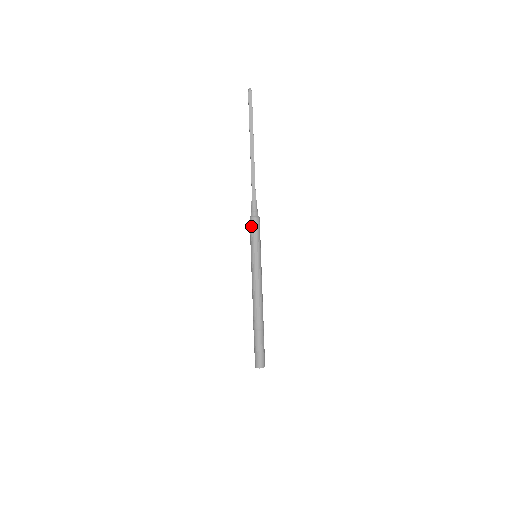
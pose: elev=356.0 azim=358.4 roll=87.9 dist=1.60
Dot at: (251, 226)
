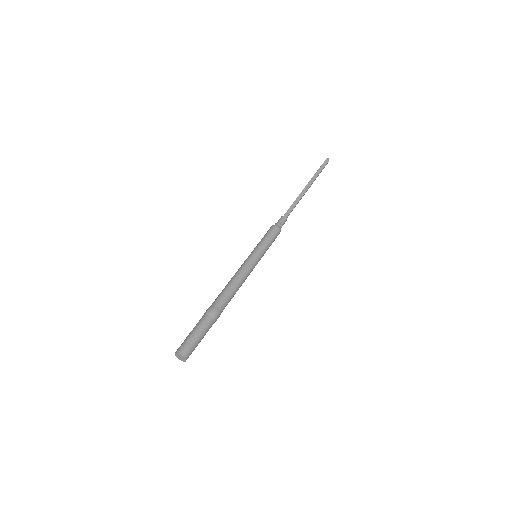
Dot at: (269, 230)
